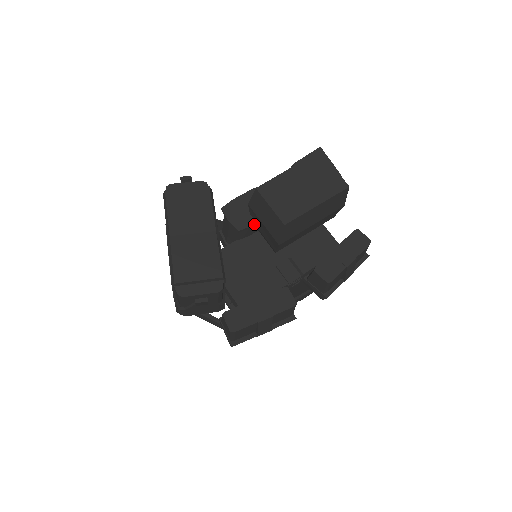
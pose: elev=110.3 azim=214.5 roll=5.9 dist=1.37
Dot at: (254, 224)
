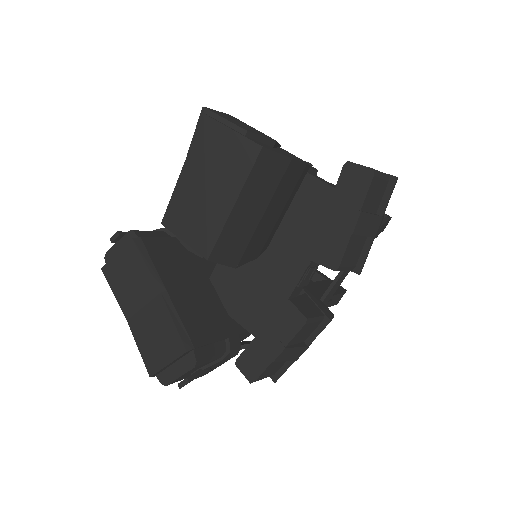
Dot at: occluded
